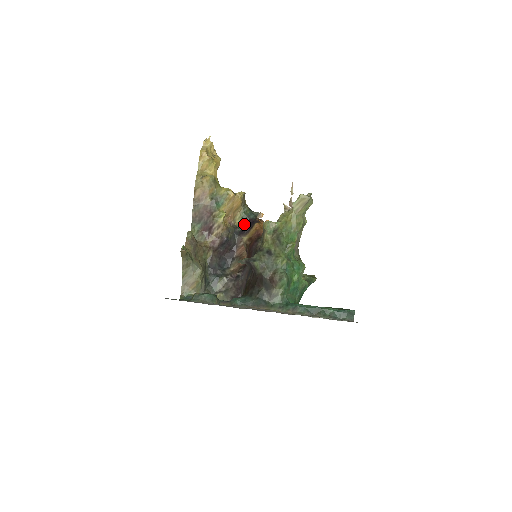
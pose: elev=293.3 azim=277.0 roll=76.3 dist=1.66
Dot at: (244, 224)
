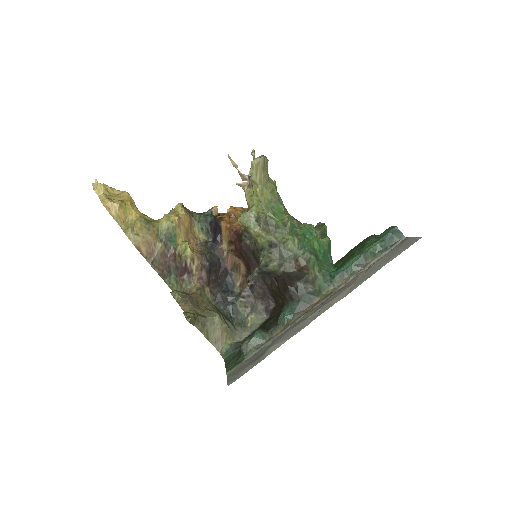
Dot at: (209, 233)
